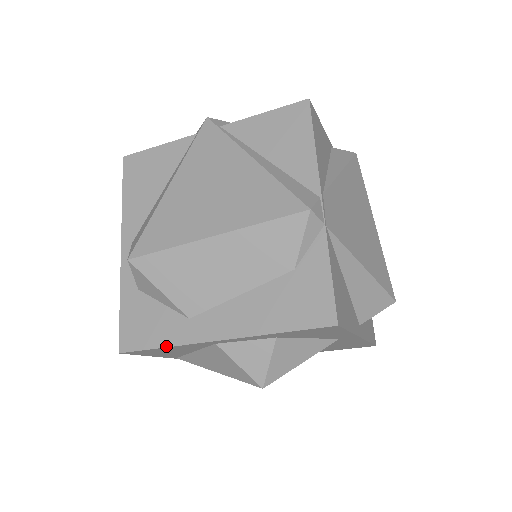
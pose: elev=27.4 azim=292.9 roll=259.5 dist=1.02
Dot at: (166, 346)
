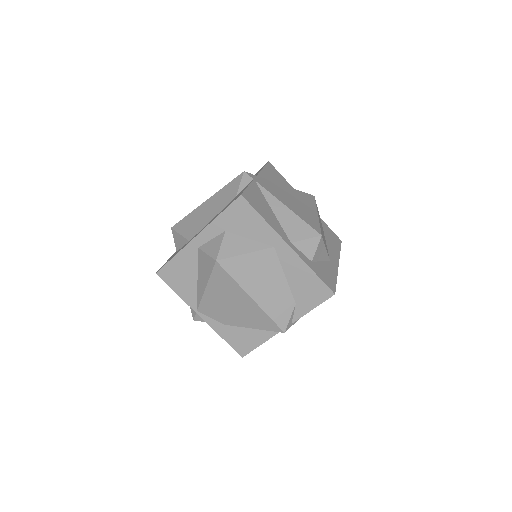
Dot at: (175, 255)
